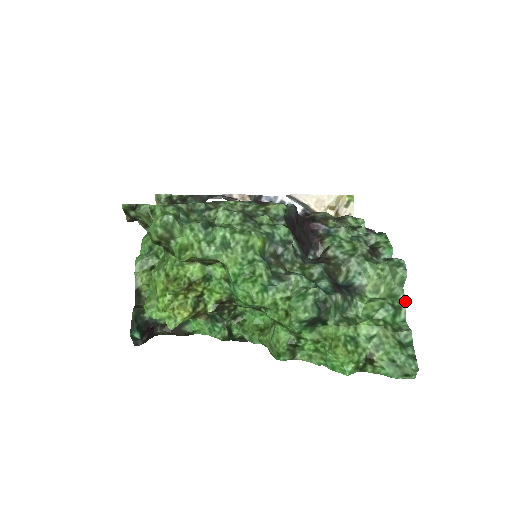
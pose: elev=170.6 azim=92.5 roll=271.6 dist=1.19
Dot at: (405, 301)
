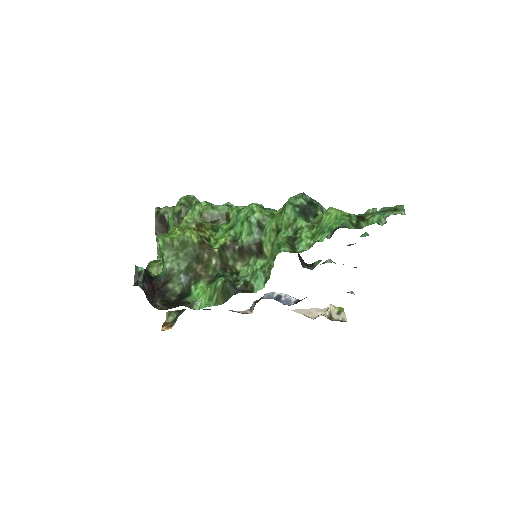
Dot at: occluded
